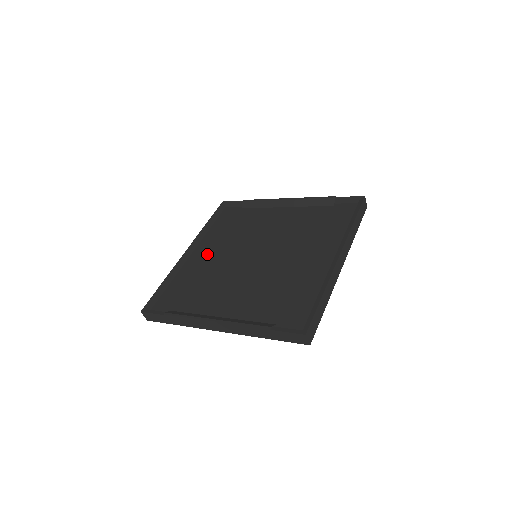
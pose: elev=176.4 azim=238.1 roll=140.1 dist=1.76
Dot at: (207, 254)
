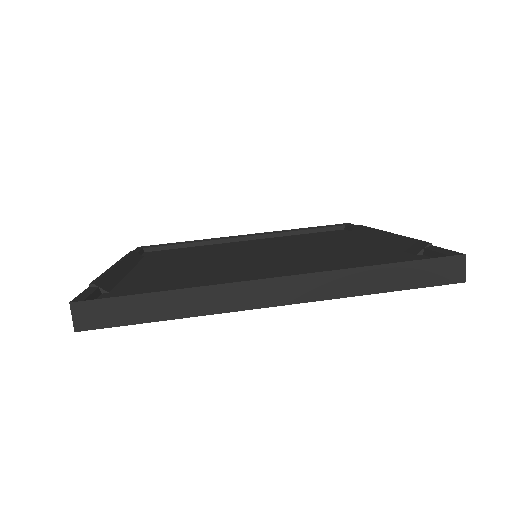
Dot at: (248, 243)
